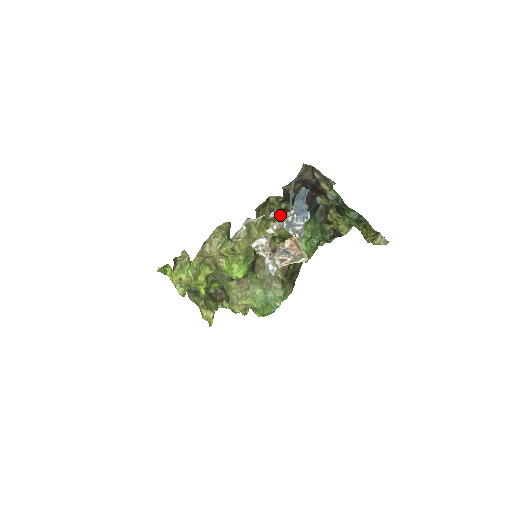
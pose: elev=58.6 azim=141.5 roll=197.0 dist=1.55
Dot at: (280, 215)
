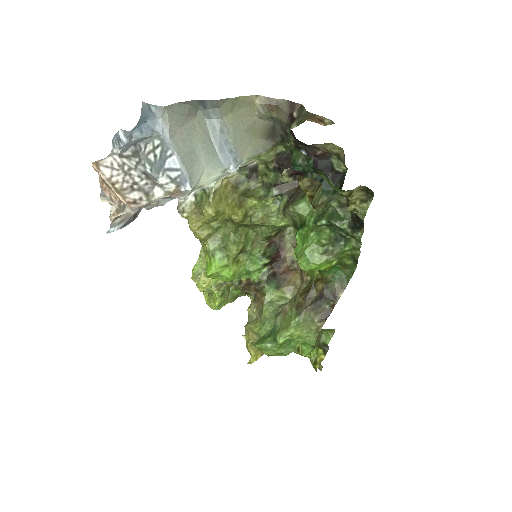
Dot at: (276, 192)
